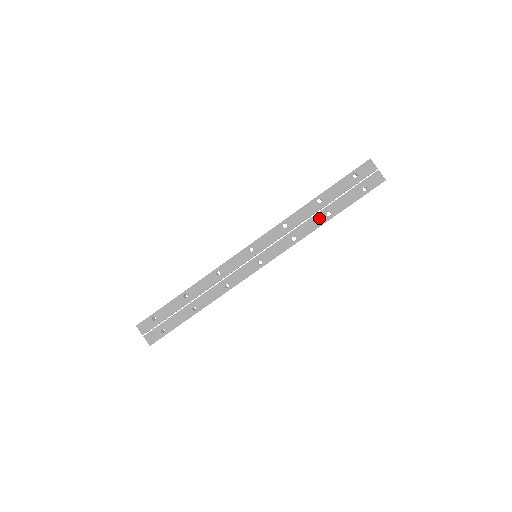
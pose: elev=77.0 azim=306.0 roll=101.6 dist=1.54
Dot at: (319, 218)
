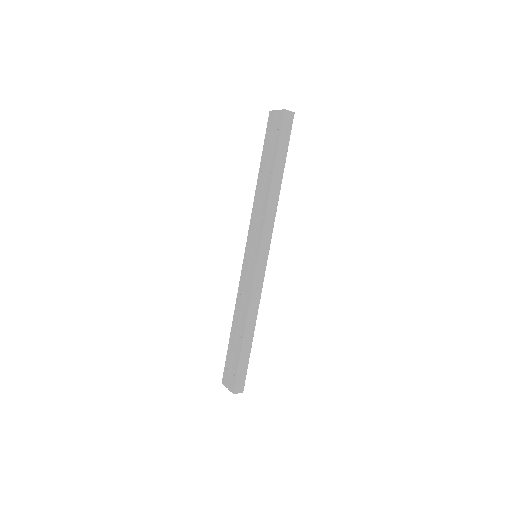
Dot at: (267, 184)
